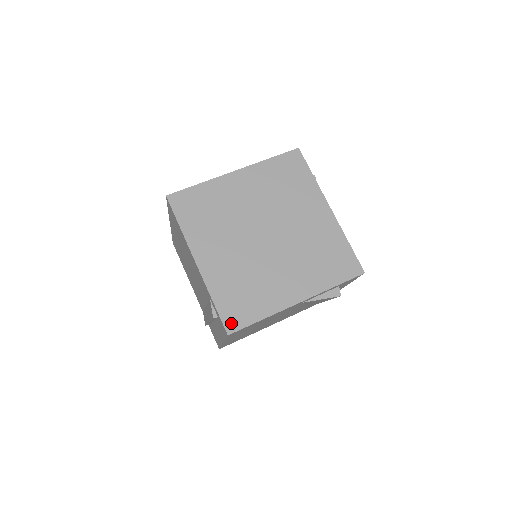
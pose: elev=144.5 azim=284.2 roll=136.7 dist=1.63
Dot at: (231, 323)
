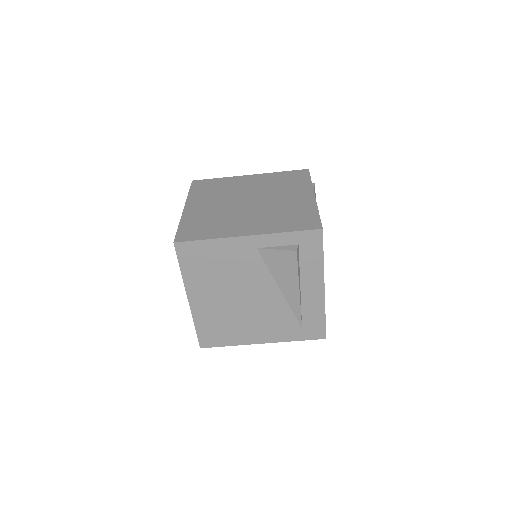
Dot at: (182, 237)
